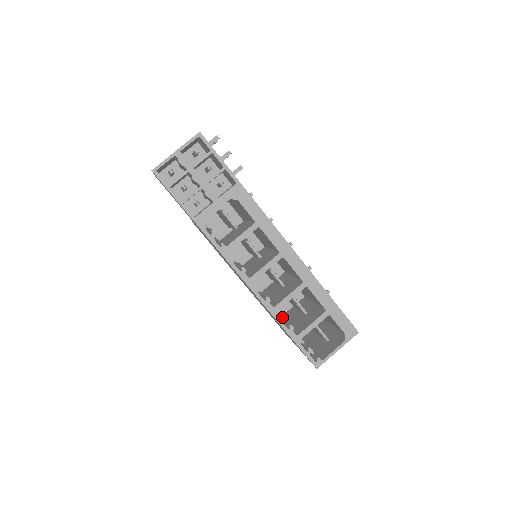
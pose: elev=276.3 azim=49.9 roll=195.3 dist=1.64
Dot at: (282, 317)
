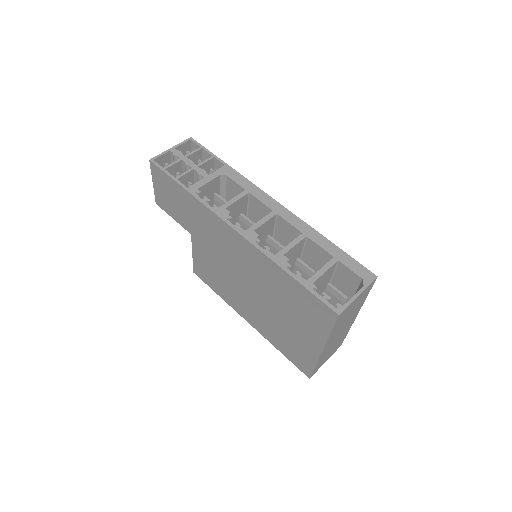
Dot at: (285, 264)
